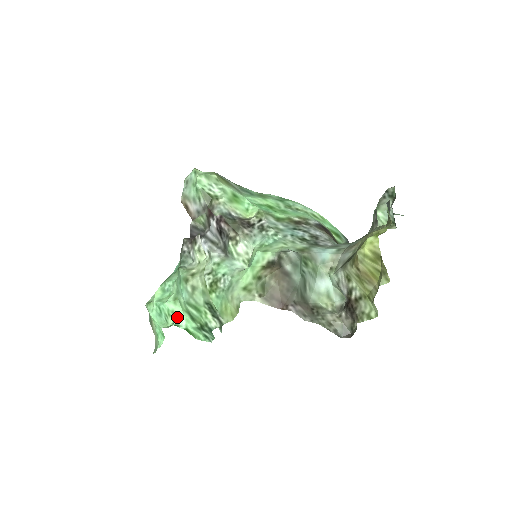
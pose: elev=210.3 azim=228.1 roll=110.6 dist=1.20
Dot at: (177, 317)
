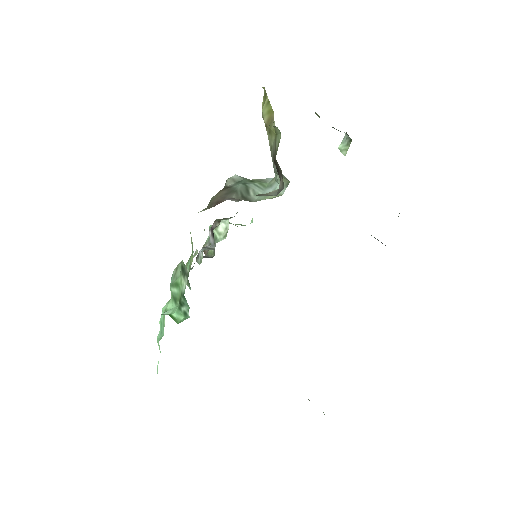
Dot at: (166, 311)
